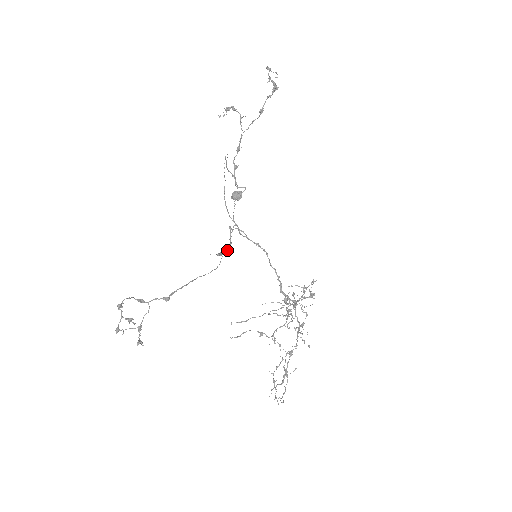
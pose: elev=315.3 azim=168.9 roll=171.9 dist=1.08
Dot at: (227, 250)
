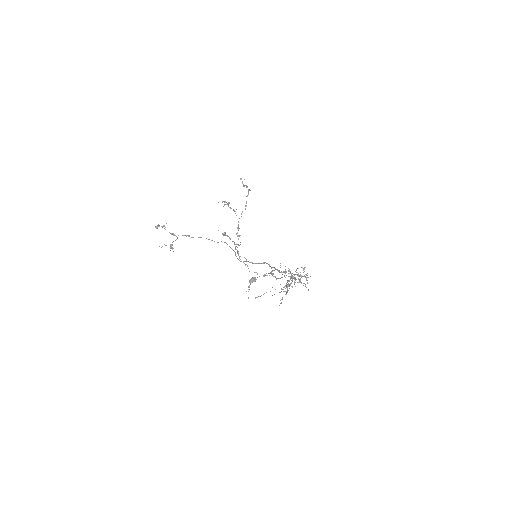
Dot at: (230, 239)
